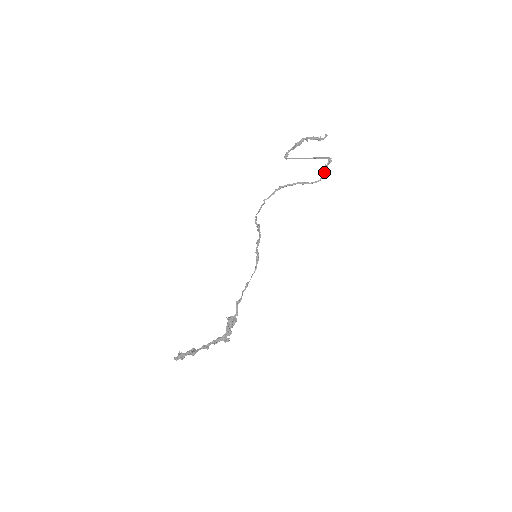
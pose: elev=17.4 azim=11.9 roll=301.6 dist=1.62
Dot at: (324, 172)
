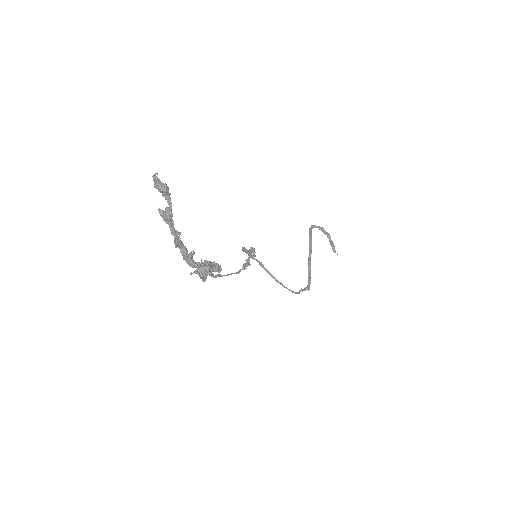
Dot at: (300, 291)
